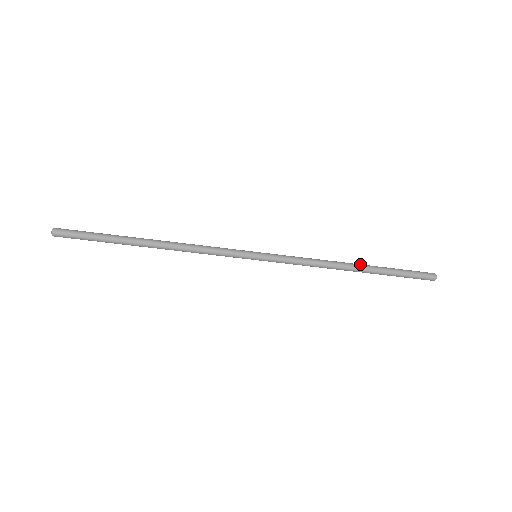
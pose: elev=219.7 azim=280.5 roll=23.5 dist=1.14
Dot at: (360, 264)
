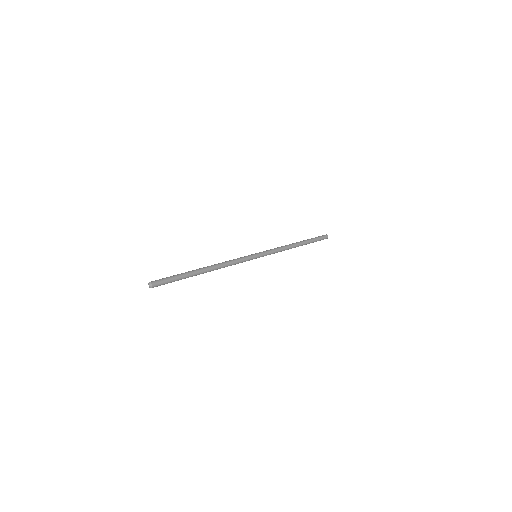
Dot at: (300, 242)
